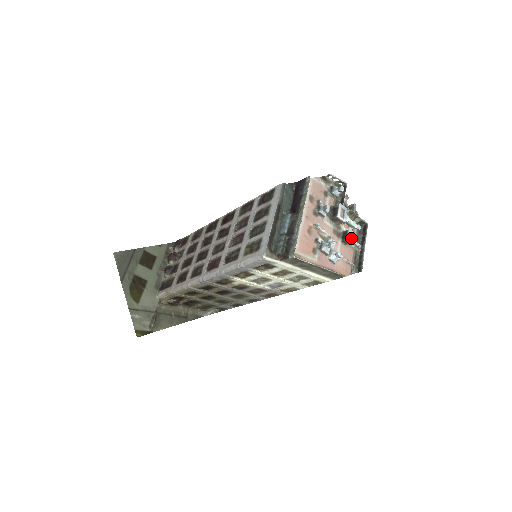
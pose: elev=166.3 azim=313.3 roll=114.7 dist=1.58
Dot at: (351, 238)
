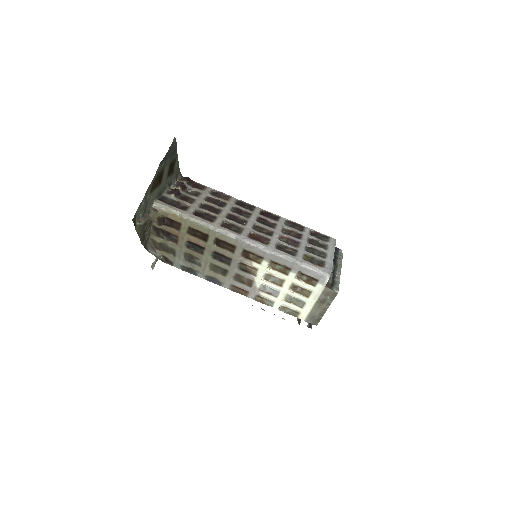
Dot at: occluded
